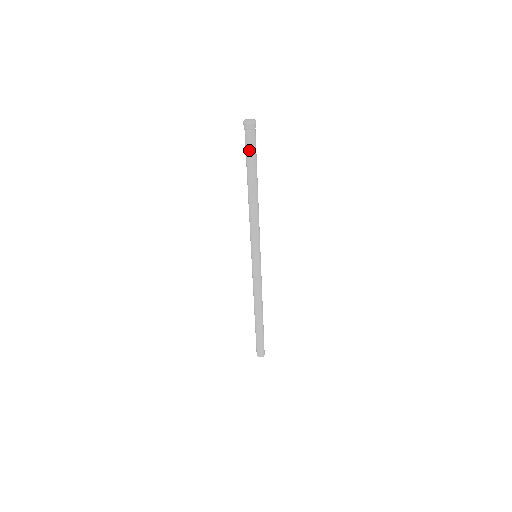
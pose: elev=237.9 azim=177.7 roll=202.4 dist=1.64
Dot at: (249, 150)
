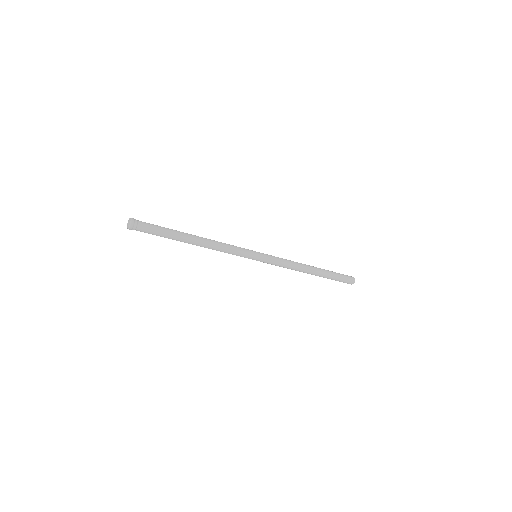
Dot at: (155, 234)
